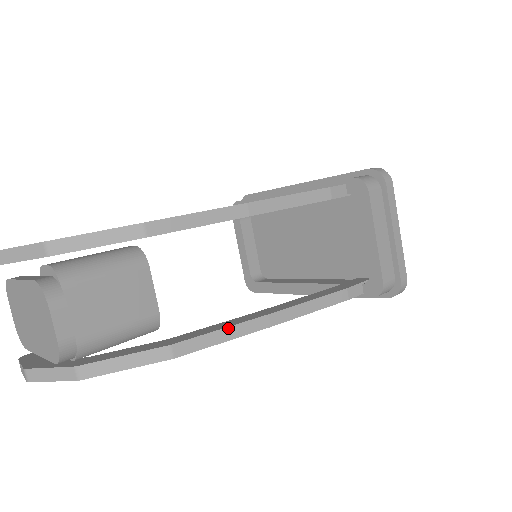
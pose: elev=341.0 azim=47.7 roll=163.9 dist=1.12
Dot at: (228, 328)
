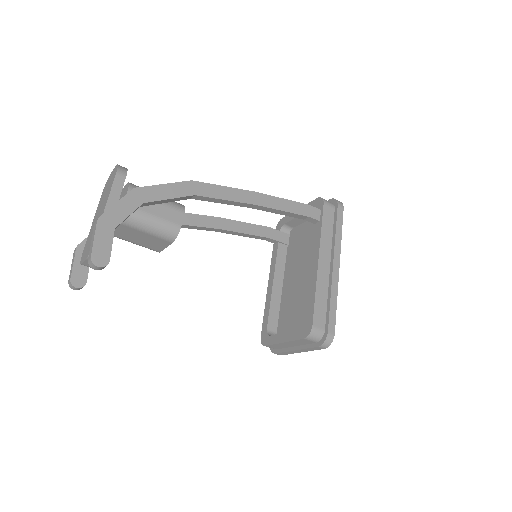
Dot at: occluded
